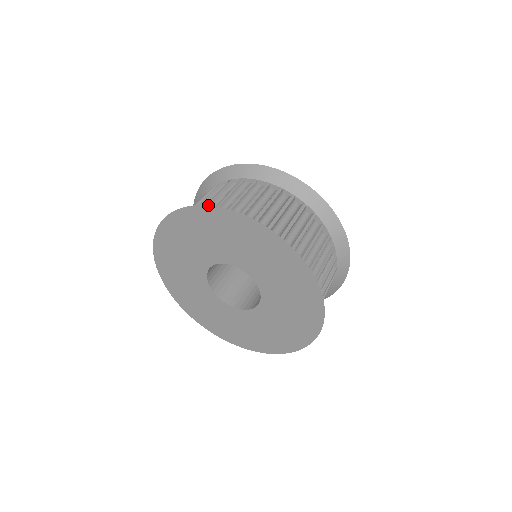
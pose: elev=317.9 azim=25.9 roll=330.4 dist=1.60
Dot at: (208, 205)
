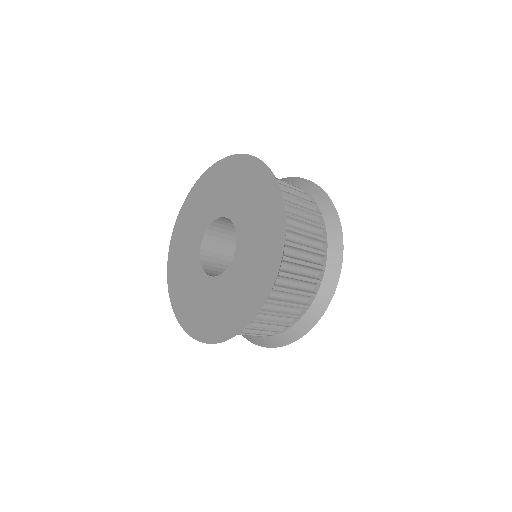
Dot at: (217, 162)
